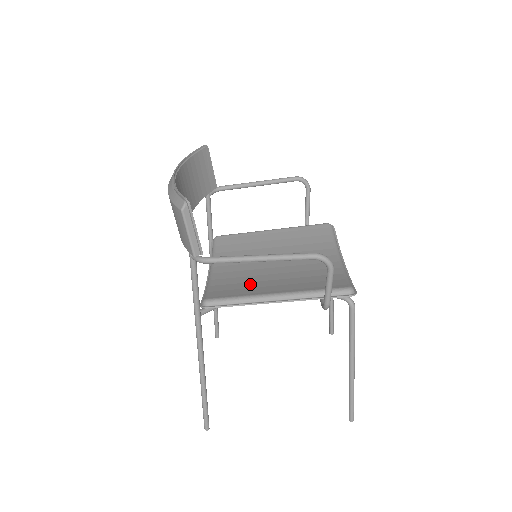
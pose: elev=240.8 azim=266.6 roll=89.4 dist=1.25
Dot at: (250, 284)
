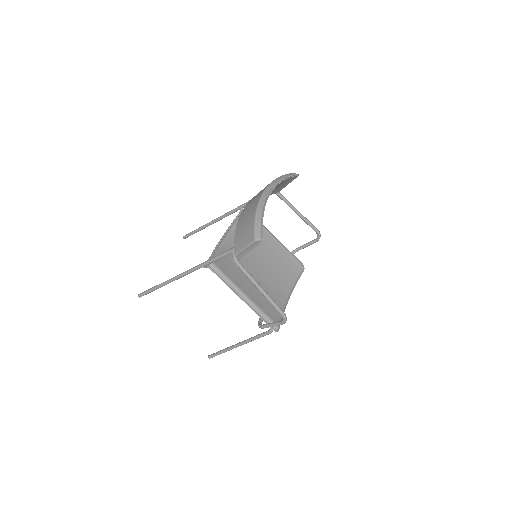
Dot at: (239, 272)
